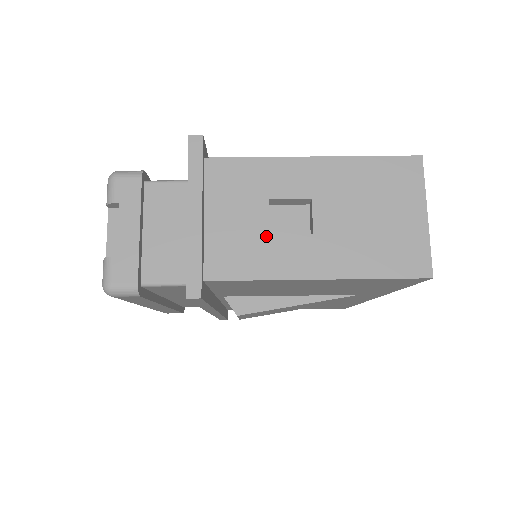
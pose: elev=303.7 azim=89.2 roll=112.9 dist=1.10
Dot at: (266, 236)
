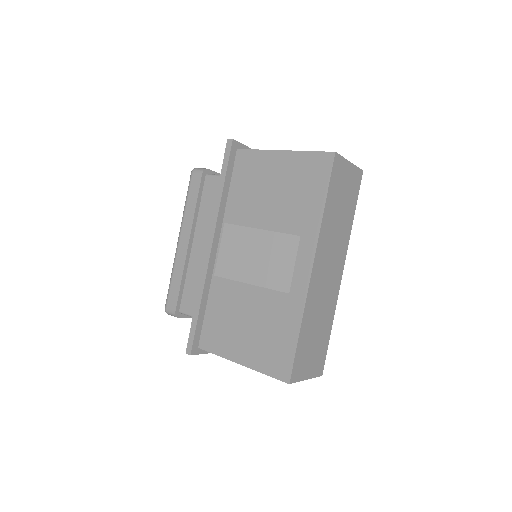
Dot at: occluded
